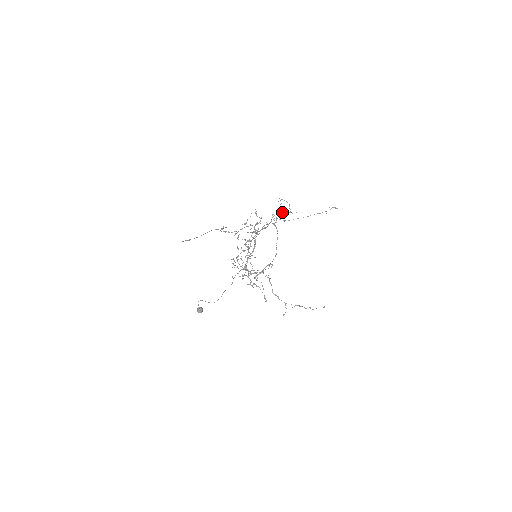
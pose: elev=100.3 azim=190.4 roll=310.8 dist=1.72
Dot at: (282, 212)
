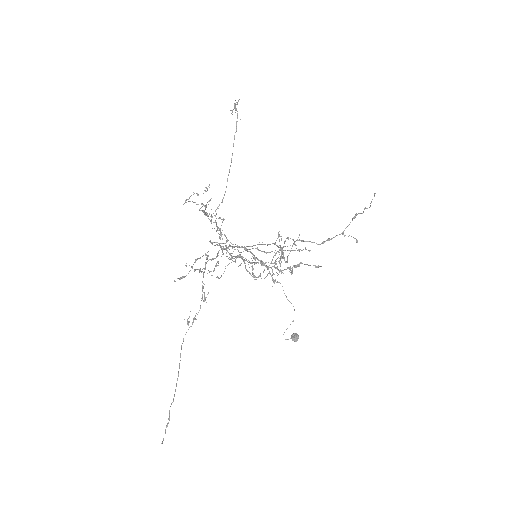
Dot at: occluded
